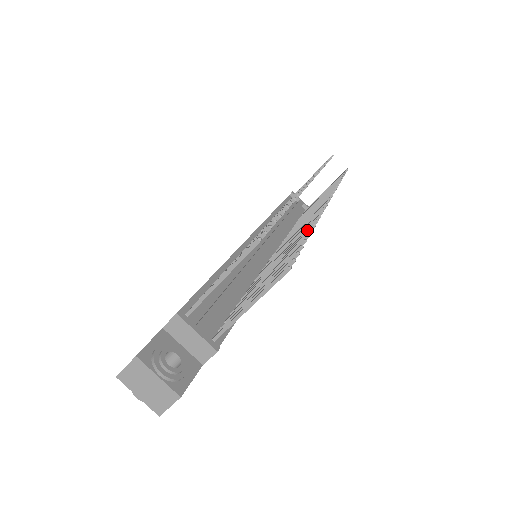
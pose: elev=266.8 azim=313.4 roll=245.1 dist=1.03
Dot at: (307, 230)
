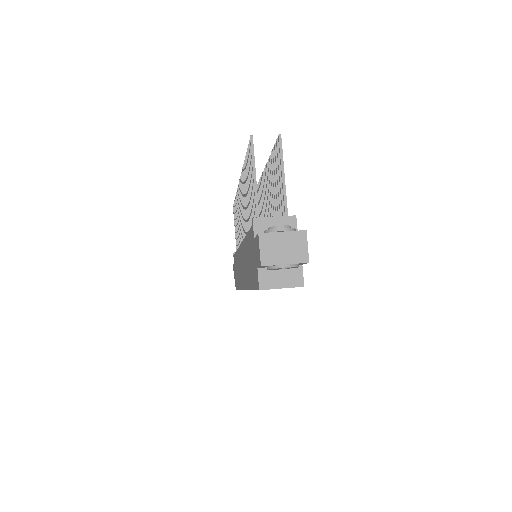
Dot at: (267, 169)
